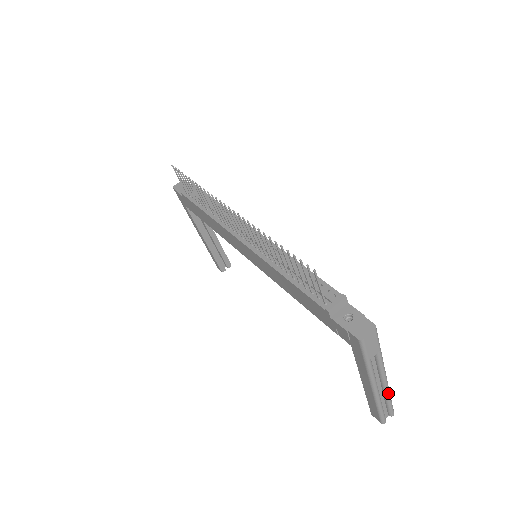
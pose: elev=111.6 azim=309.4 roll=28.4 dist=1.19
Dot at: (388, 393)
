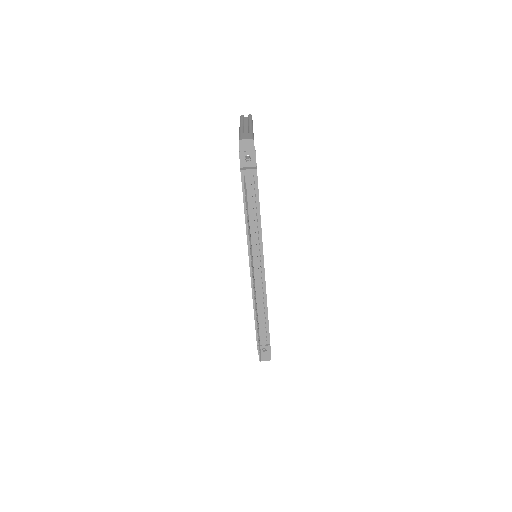
Dot at: occluded
